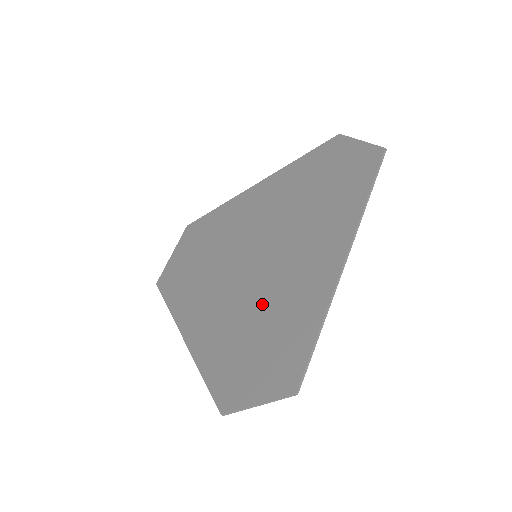
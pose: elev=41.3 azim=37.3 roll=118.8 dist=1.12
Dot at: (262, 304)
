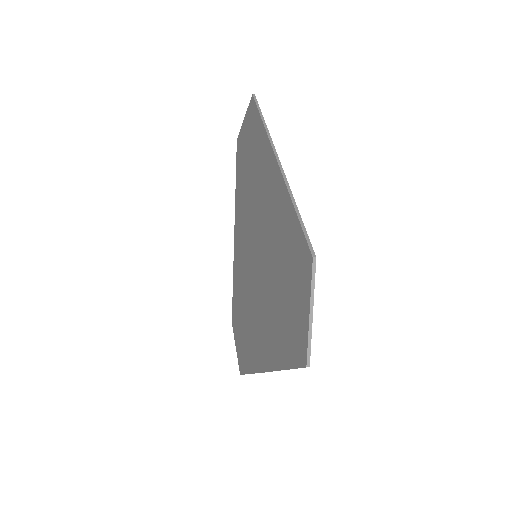
Dot at: (247, 304)
